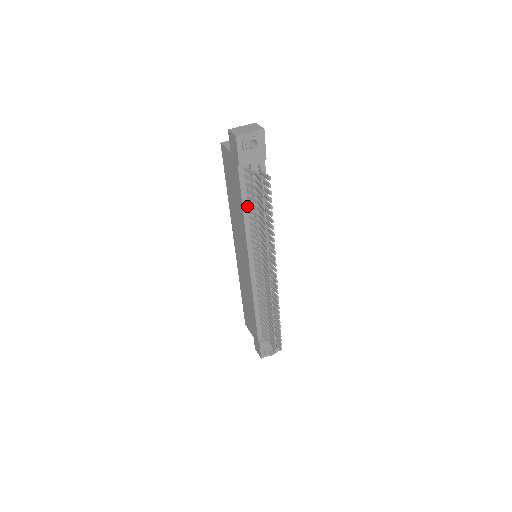
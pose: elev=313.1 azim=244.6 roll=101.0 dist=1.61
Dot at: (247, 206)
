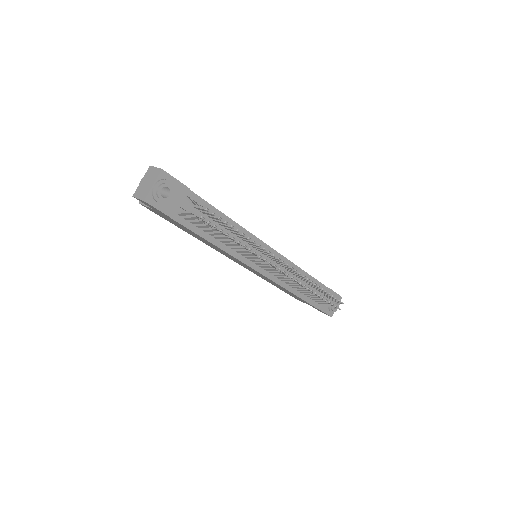
Dot at: (210, 236)
